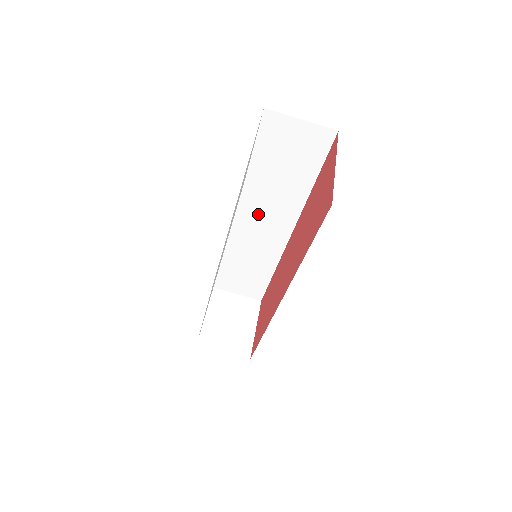
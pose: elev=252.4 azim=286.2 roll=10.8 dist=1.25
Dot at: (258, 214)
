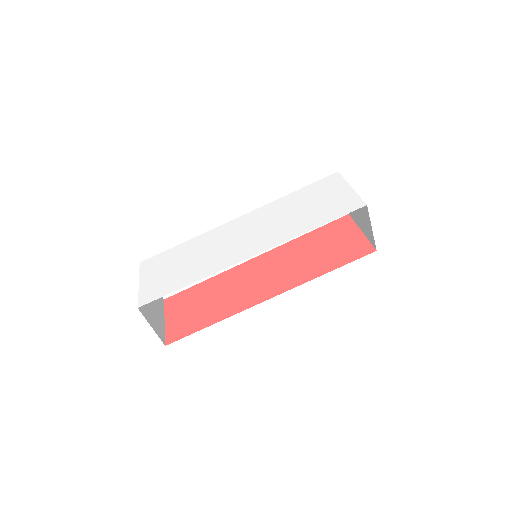
Dot at: occluded
